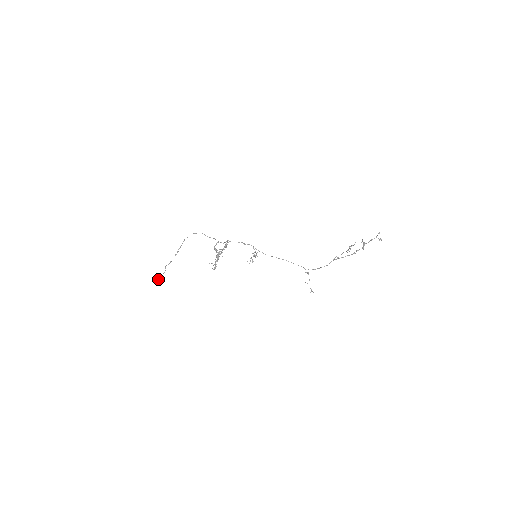
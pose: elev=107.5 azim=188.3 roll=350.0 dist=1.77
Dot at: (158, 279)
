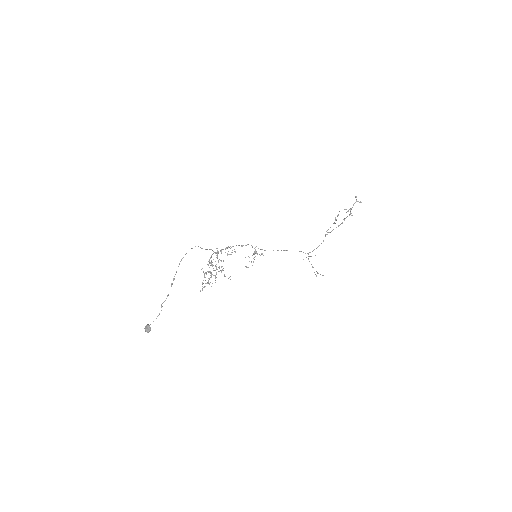
Dot at: (149, 327)
